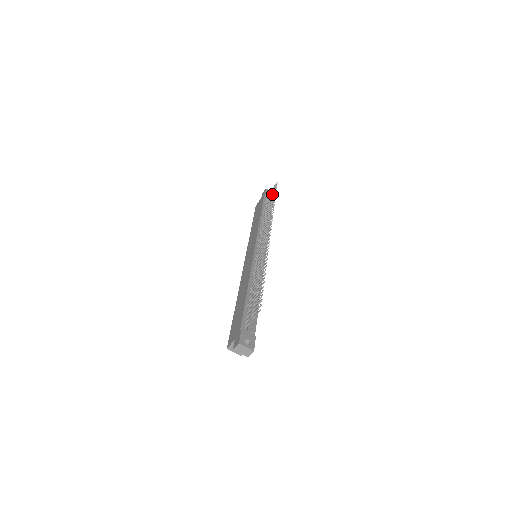
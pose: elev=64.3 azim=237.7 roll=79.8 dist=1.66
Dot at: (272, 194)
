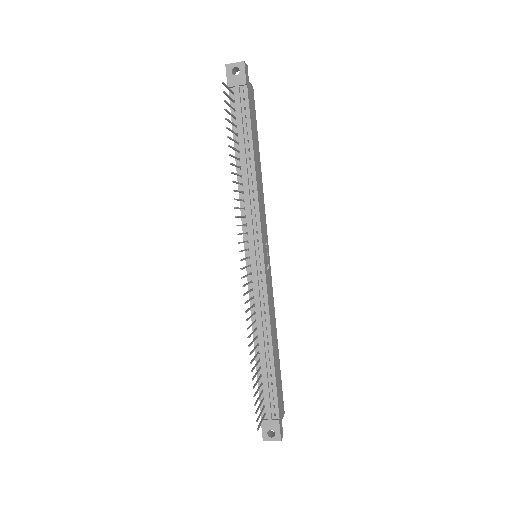
Dot at: (228, 113)
